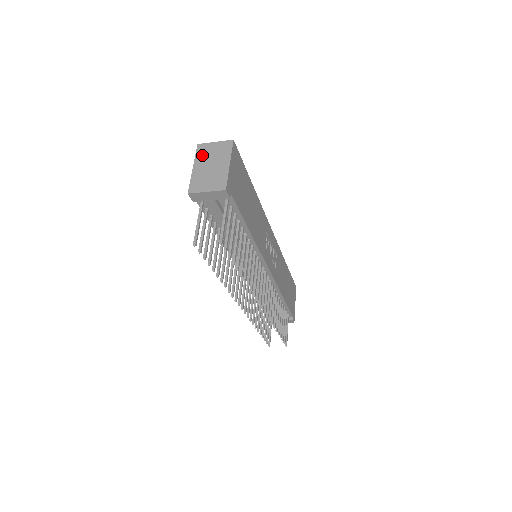
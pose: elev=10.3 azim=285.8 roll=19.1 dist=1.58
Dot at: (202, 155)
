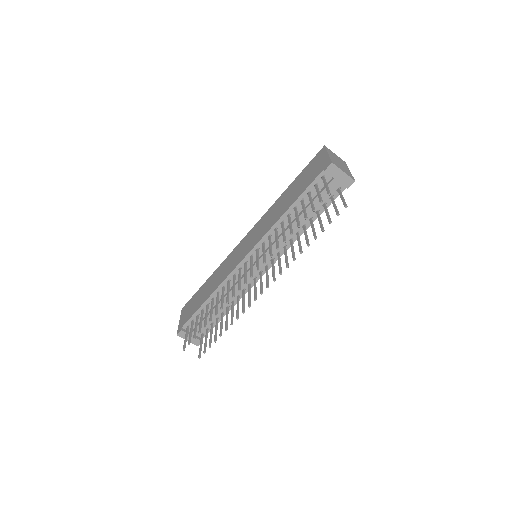
Dot at: (331, 153)
